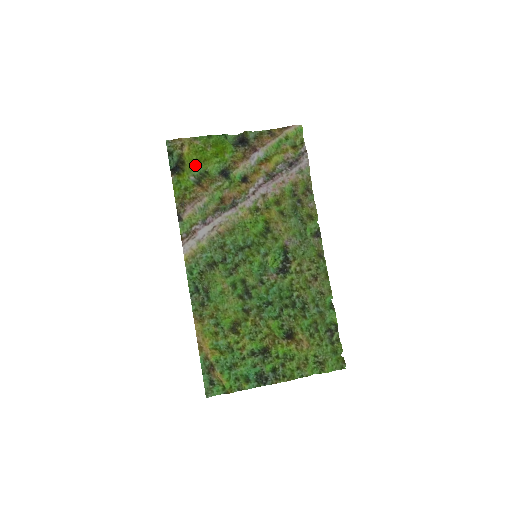
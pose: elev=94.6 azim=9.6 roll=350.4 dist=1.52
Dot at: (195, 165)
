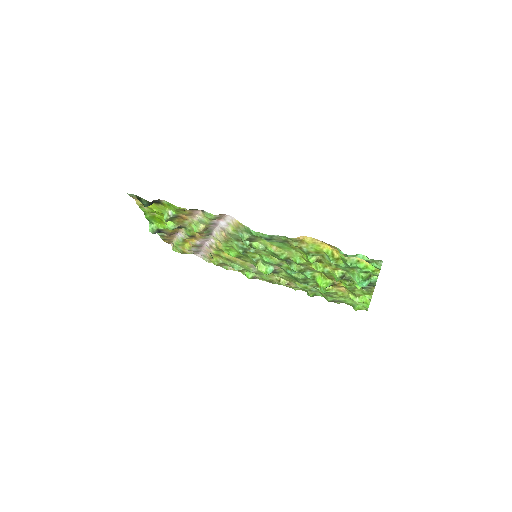
Dot at: (161, 211)
